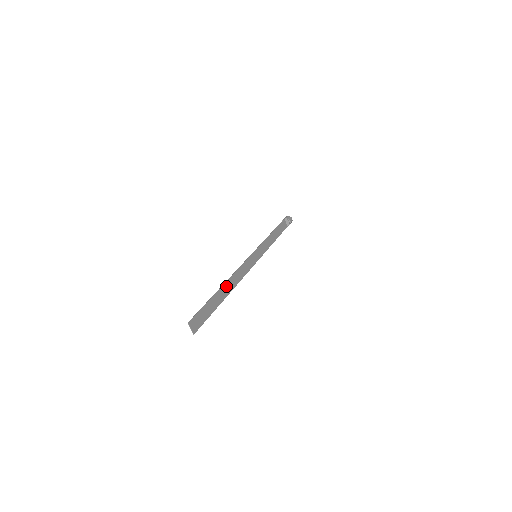
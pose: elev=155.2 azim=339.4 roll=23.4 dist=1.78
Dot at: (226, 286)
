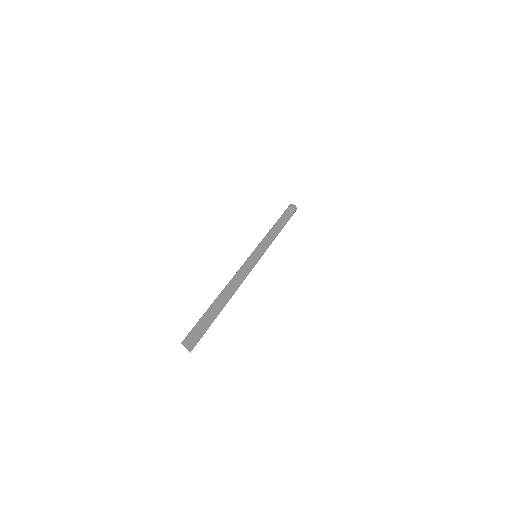
Dot at: (222, 296)
